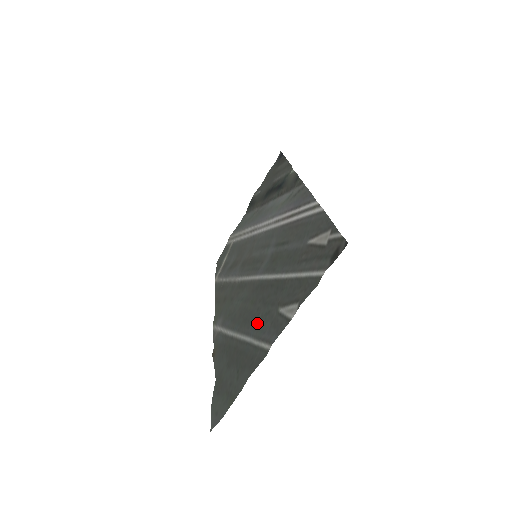
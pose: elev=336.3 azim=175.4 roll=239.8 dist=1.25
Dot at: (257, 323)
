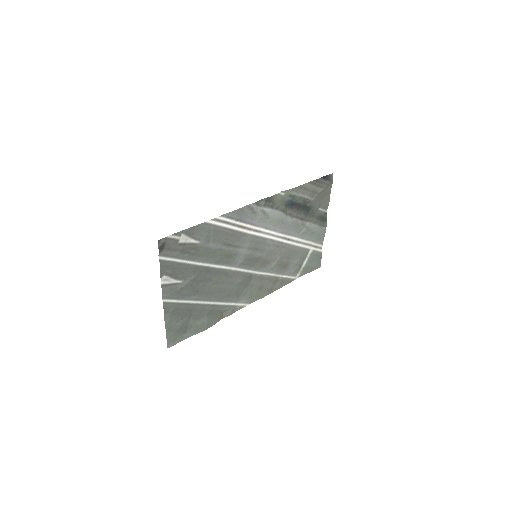
Dot at: (194, 292)
